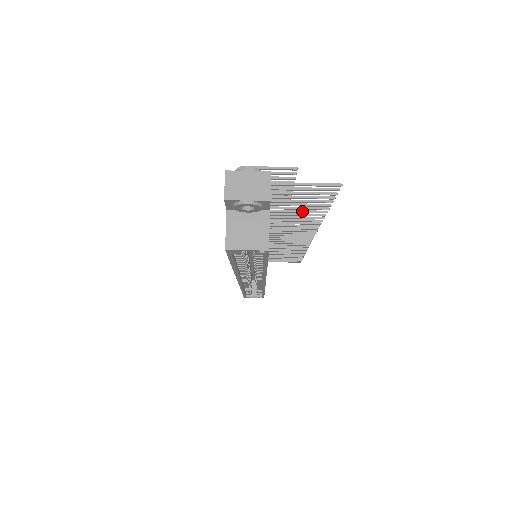
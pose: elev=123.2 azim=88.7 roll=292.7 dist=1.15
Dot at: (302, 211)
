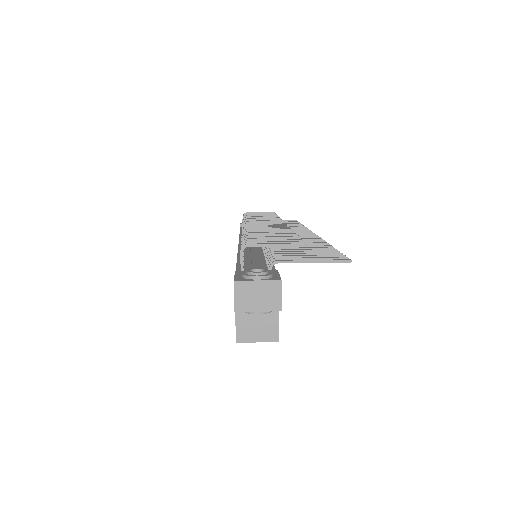
Dot at: occluded
